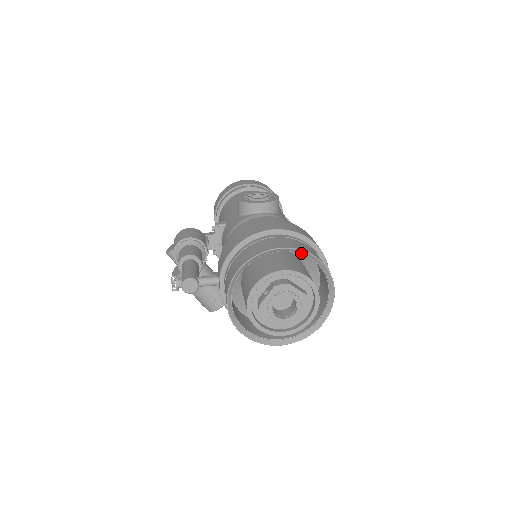
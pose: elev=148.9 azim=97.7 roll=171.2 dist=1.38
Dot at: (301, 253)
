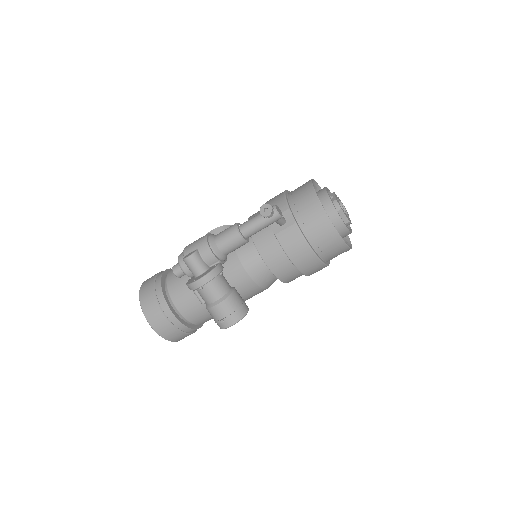
Dot at: occluded
